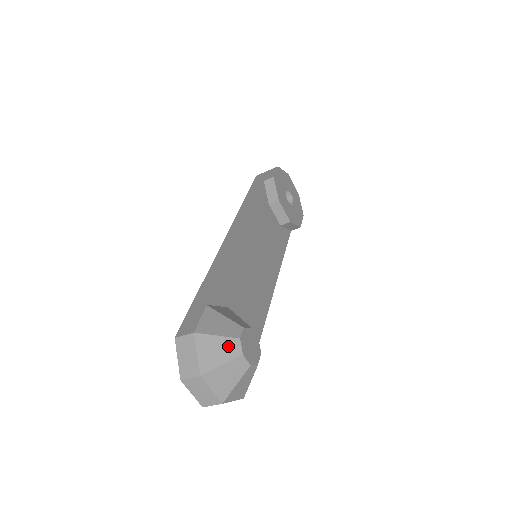
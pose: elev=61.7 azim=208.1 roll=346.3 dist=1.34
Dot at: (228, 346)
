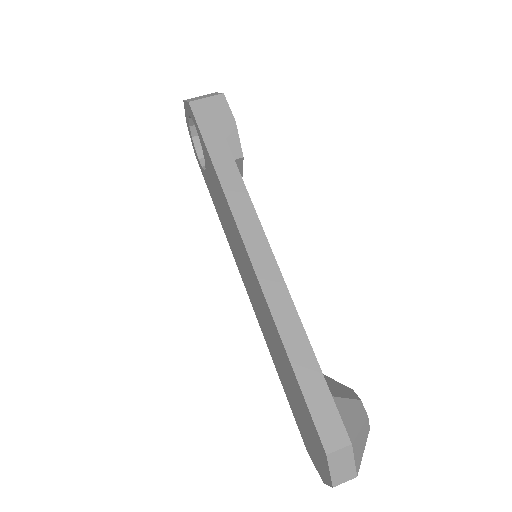
Dot at: (365, 432)
